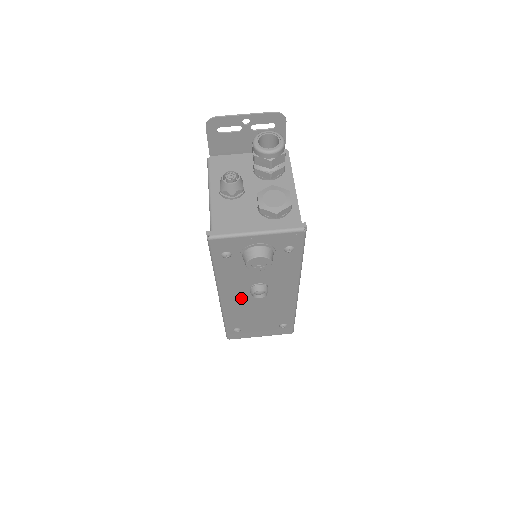
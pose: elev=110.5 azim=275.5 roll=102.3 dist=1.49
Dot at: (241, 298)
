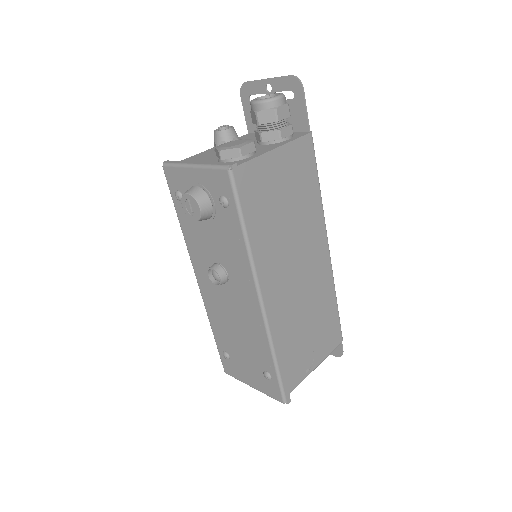
Dot at: (212, 287)
